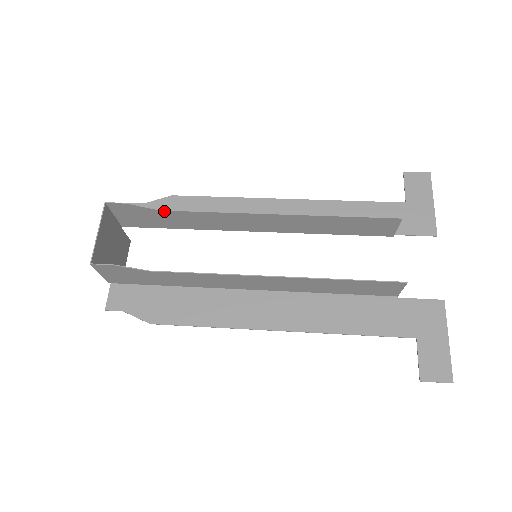
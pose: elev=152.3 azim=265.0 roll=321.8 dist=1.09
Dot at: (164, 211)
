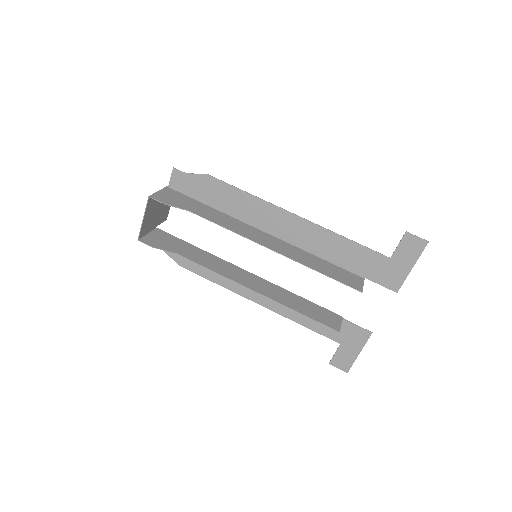
Dot at: (192, 212)
